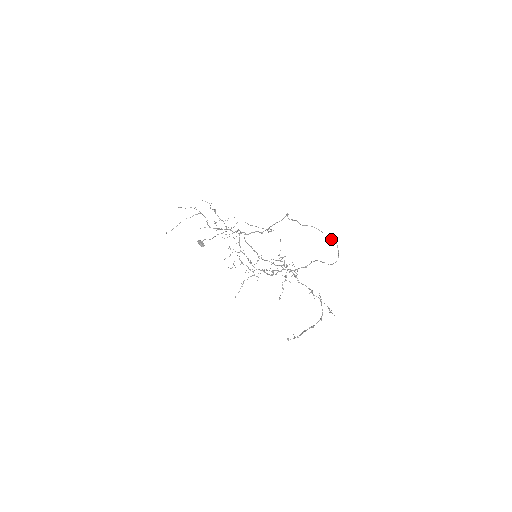
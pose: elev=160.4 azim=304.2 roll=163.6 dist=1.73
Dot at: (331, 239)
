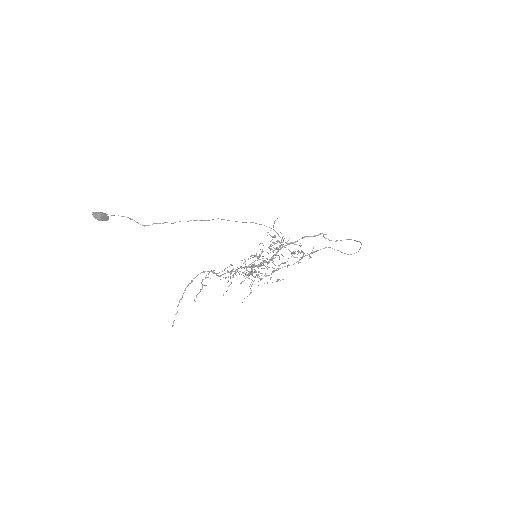
Dot at: occluded
